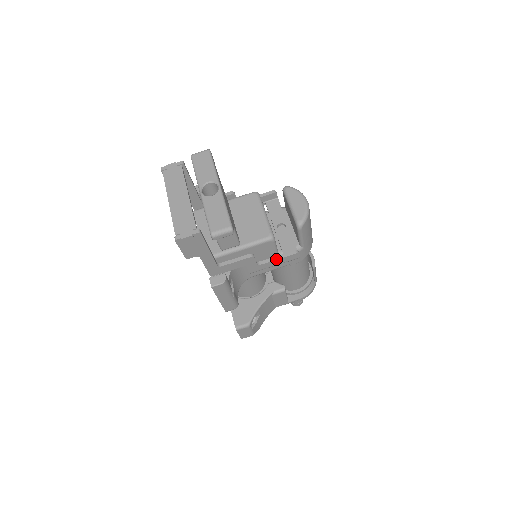
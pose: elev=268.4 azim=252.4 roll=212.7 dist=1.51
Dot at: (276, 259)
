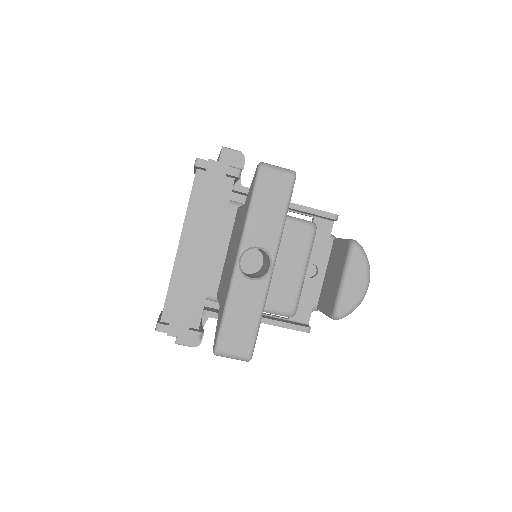
Dot at: (278, 326)
